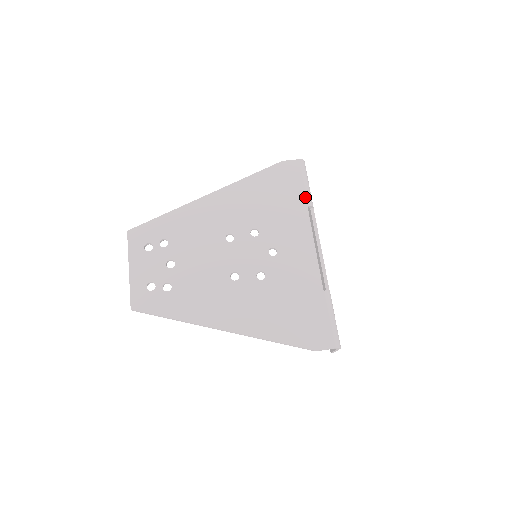
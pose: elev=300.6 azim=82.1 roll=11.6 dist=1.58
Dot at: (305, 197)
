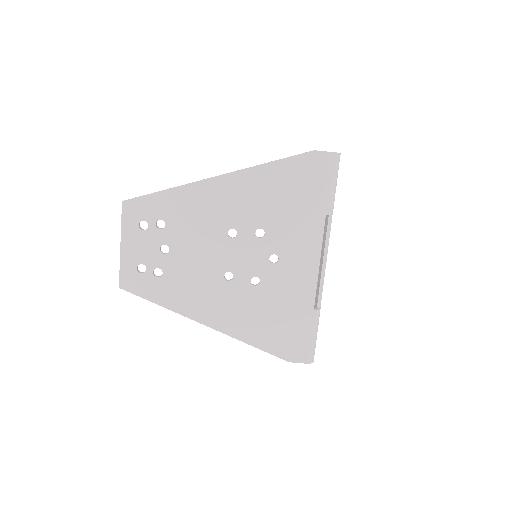
Dot at: (327, 203)
